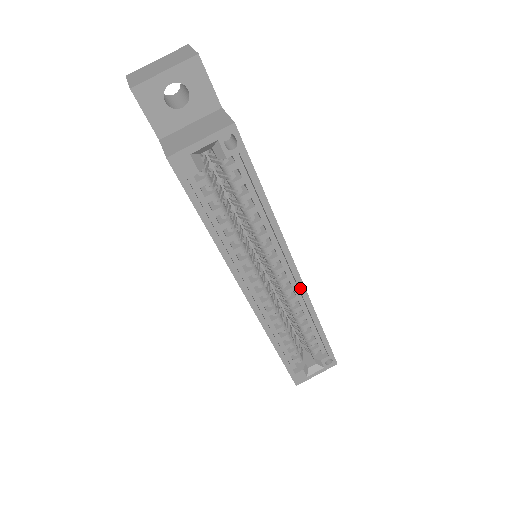
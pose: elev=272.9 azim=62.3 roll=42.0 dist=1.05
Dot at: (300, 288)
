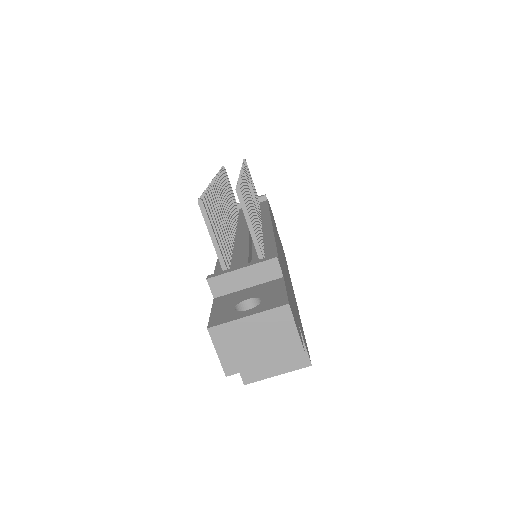
Dot at: occluded
